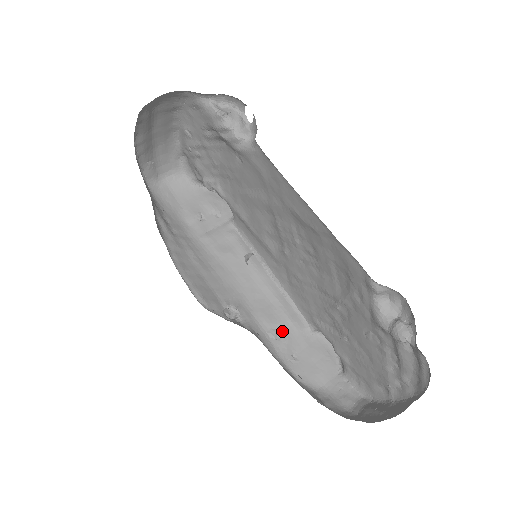
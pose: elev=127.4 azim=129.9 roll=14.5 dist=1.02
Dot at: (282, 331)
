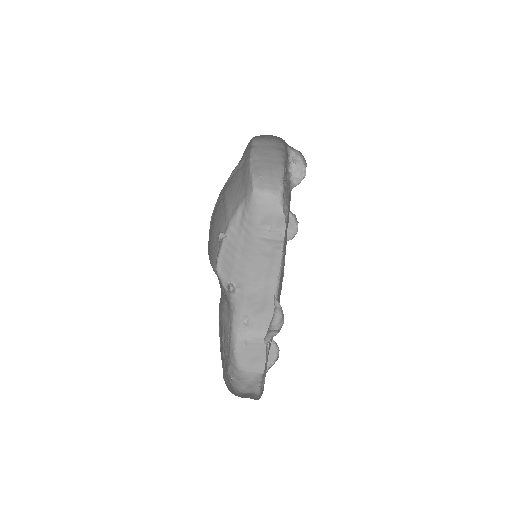
Dot at: (252, 322)
